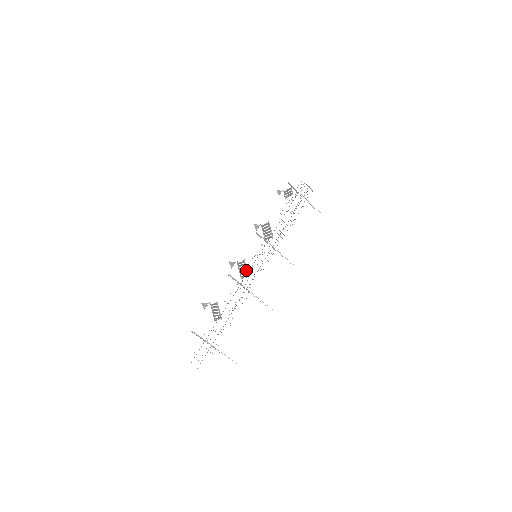
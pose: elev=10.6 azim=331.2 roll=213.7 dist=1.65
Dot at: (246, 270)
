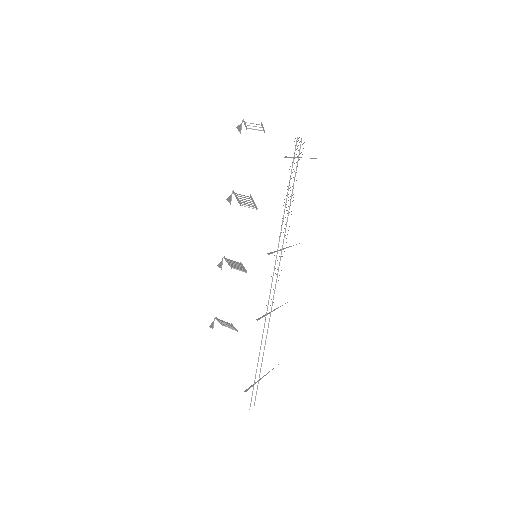
Dot at: (244, 269)
